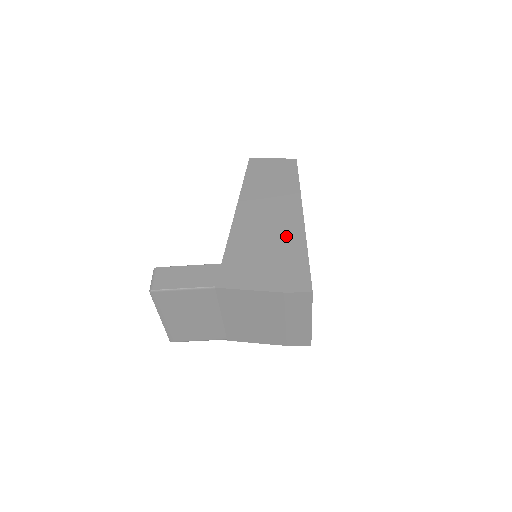
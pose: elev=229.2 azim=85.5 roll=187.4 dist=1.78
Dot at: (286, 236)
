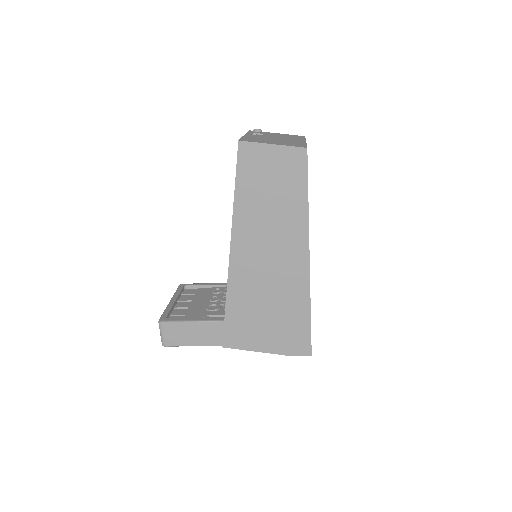
Dot at: (289, 291)
